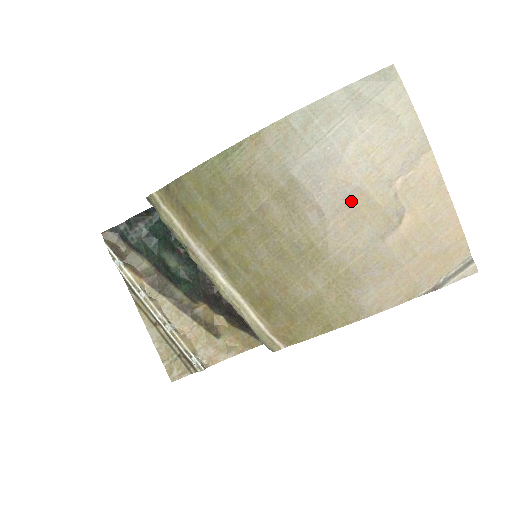
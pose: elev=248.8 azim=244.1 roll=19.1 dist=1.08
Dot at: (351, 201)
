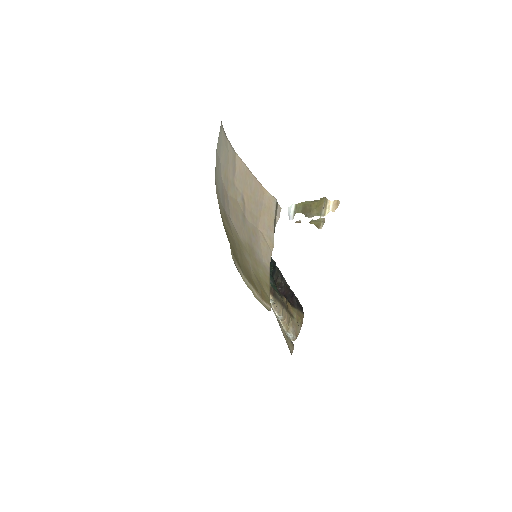
Dot at: (231, 205)
